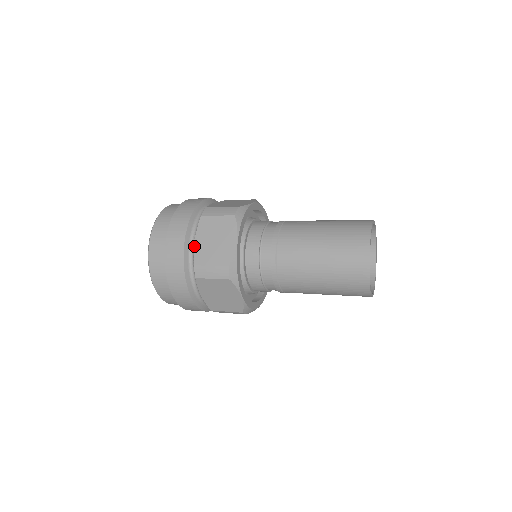
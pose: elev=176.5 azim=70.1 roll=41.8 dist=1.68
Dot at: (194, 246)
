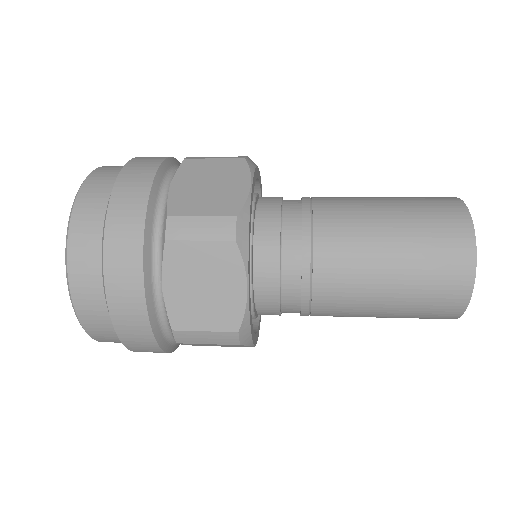
Dot at: (164, 298)
